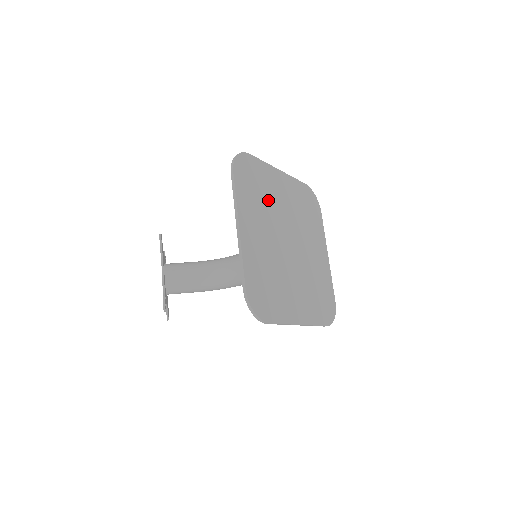
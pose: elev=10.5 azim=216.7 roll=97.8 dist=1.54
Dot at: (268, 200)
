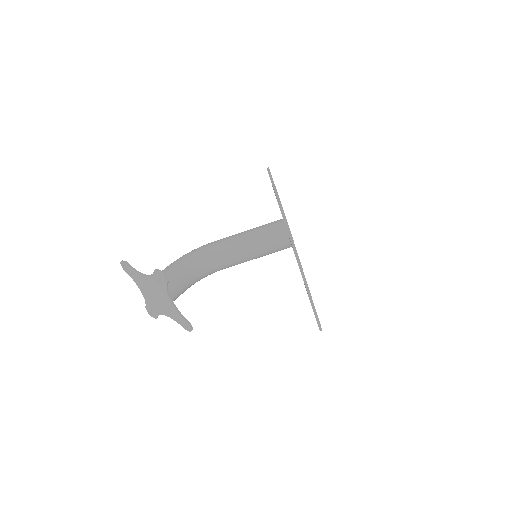
Dot at: occluded
